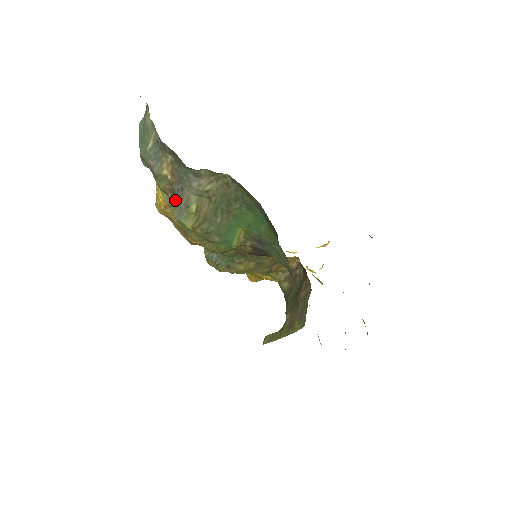
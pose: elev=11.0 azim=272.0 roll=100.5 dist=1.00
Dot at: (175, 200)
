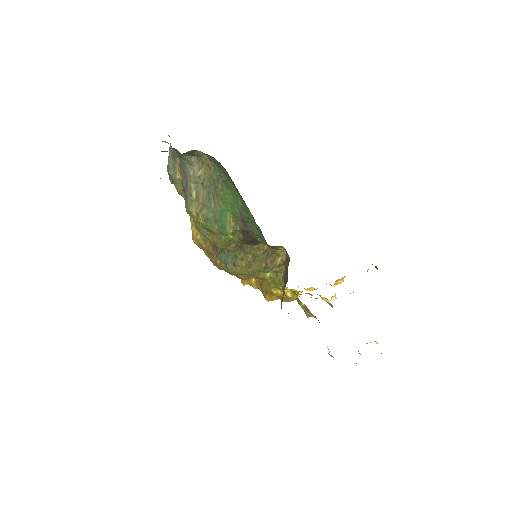
Dot at: (186, 197)
